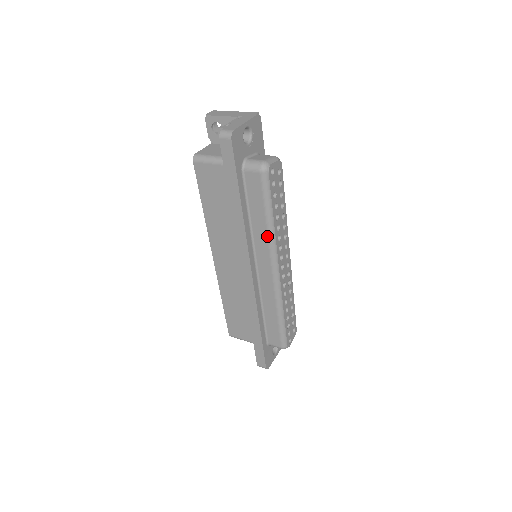
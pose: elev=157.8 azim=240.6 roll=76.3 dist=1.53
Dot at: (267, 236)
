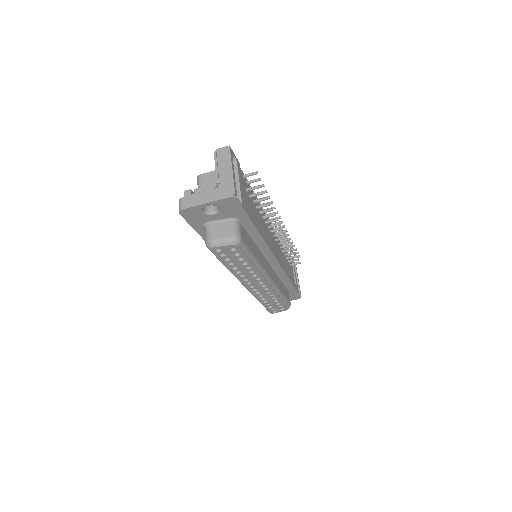
Dot at: occluded
